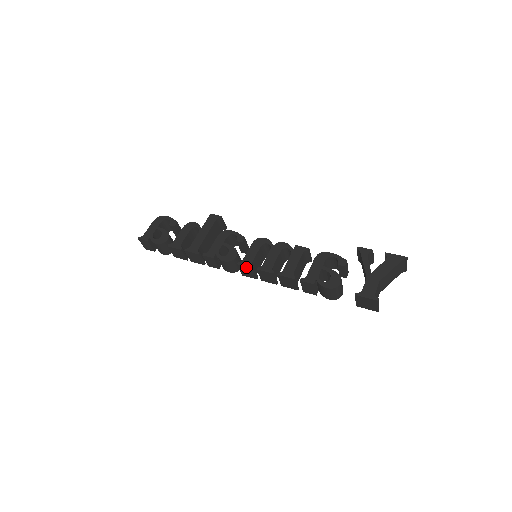
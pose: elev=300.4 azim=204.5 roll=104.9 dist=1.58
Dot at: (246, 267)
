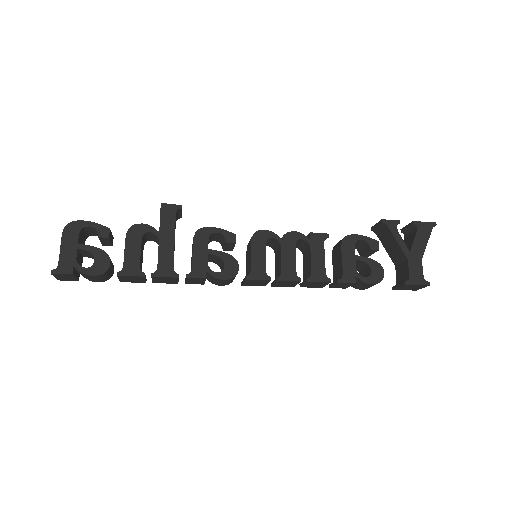
Dot at: (260, 280)
